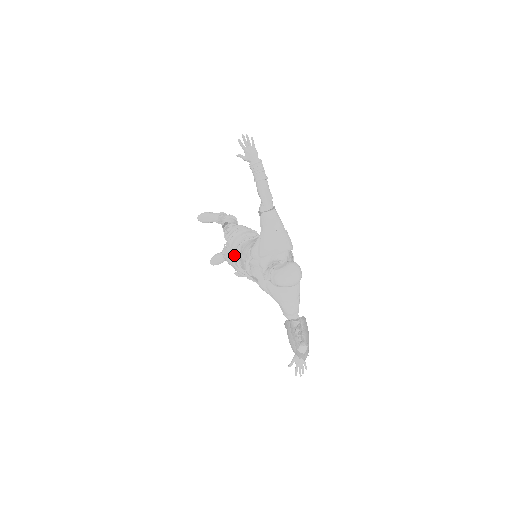
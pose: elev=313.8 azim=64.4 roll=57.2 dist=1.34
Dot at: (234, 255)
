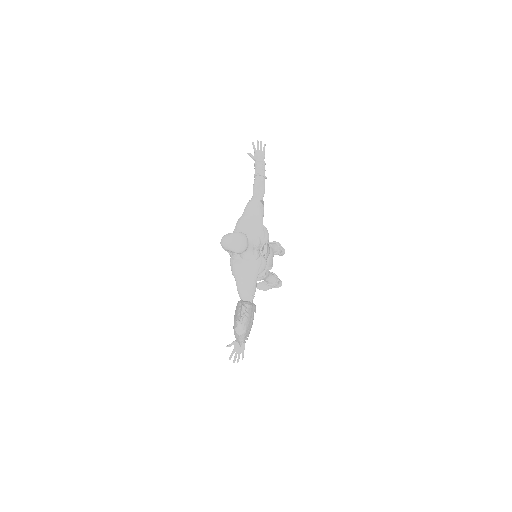
Dot at: occluded
